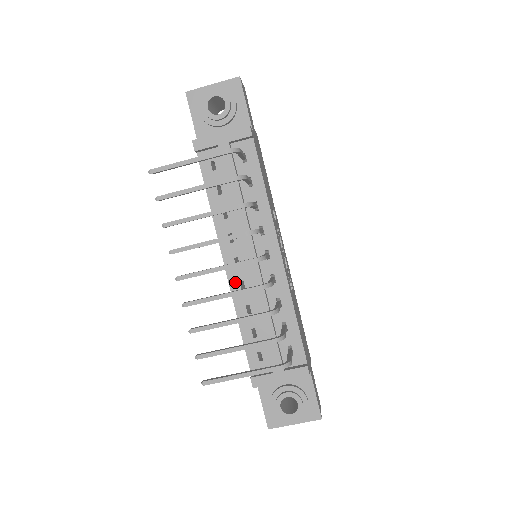
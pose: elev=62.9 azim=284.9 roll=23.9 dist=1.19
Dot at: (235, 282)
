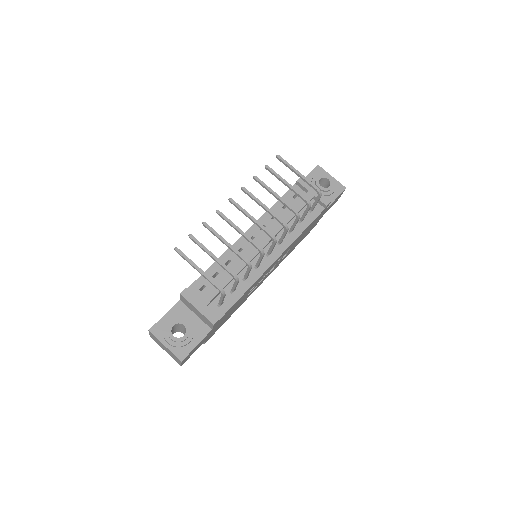
Dot at: (239, 245)
